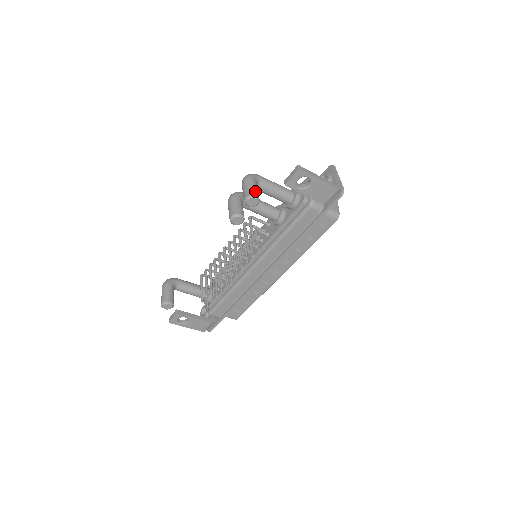
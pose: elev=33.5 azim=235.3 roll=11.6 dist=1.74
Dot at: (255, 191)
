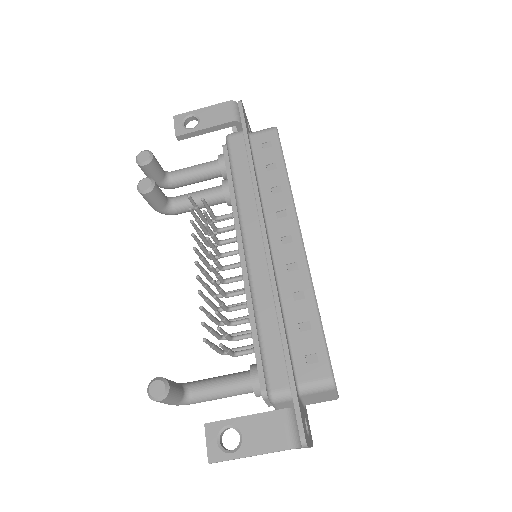
Dot at: occluded
